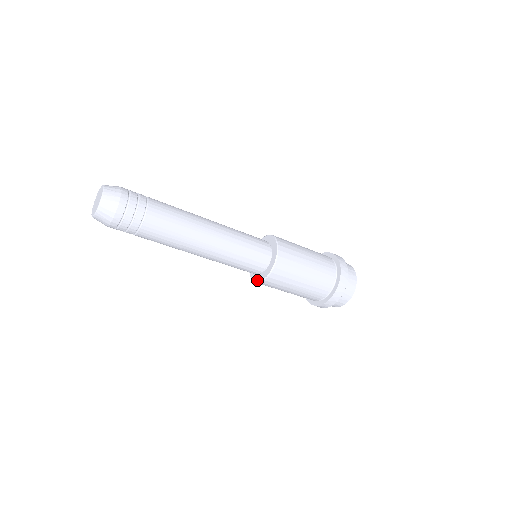
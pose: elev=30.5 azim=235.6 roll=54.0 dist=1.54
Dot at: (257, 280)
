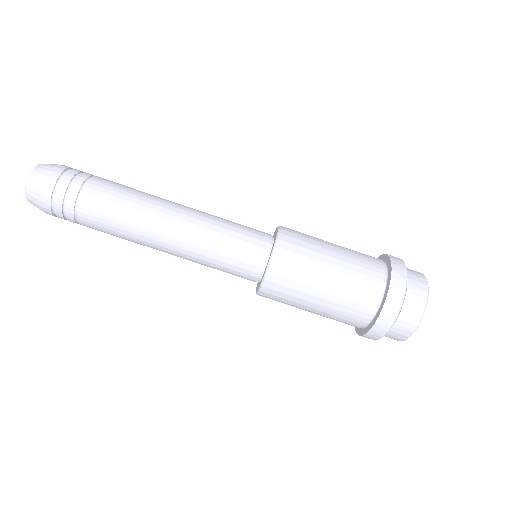
Dot at: (256, 290)
